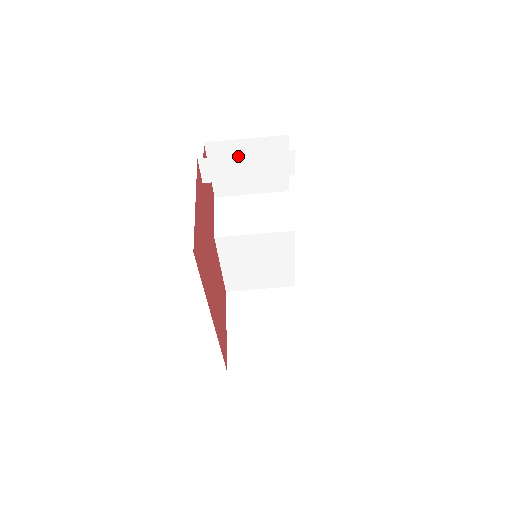
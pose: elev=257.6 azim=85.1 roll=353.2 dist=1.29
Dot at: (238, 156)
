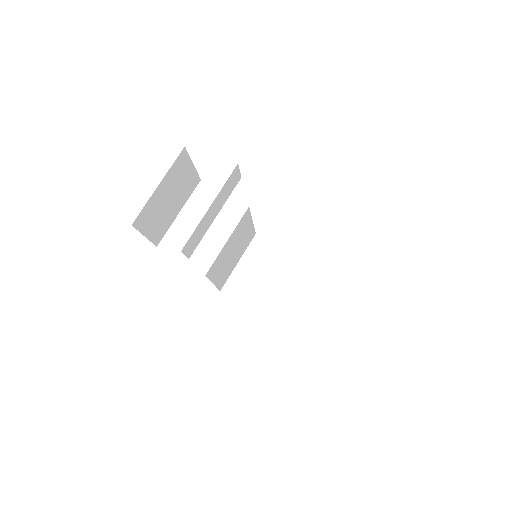
Dot at: (205, 214)
